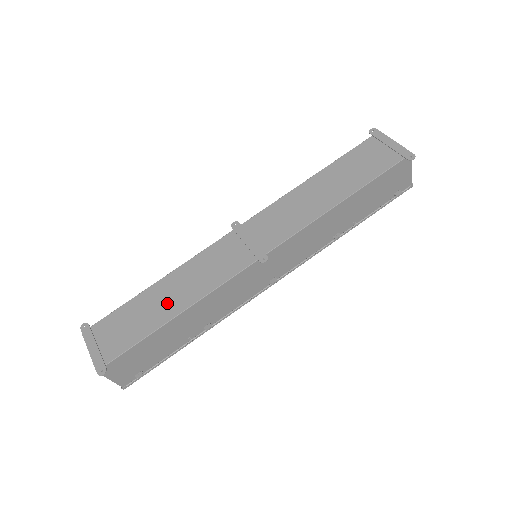
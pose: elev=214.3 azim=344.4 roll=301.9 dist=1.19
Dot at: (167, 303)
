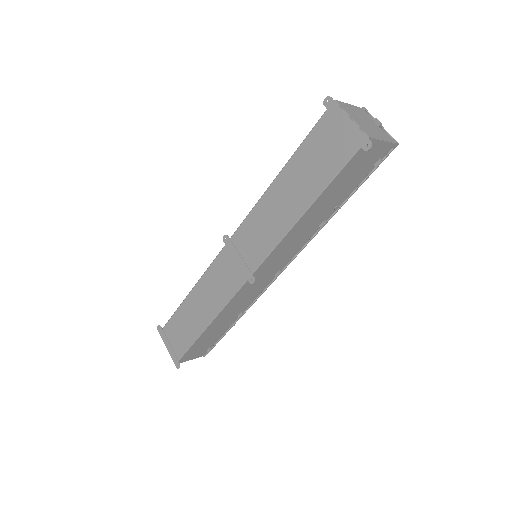
Dot at: (199, 315)
